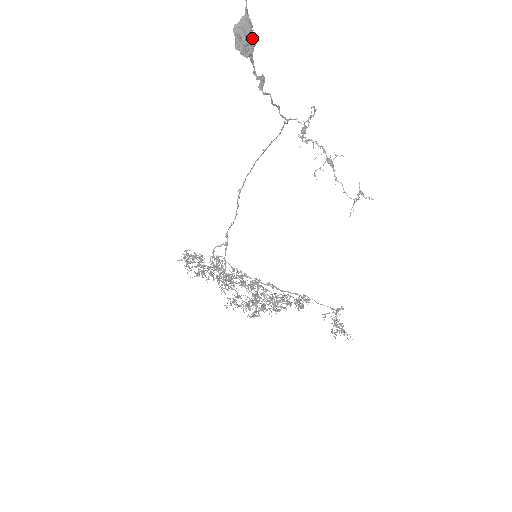
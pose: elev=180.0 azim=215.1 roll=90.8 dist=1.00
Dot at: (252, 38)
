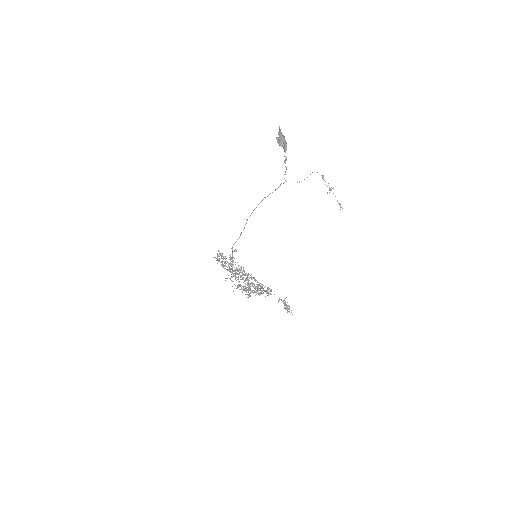
Dot at: (286, 142)
